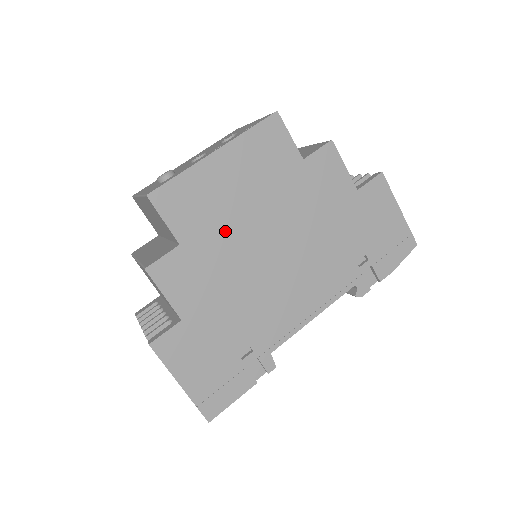
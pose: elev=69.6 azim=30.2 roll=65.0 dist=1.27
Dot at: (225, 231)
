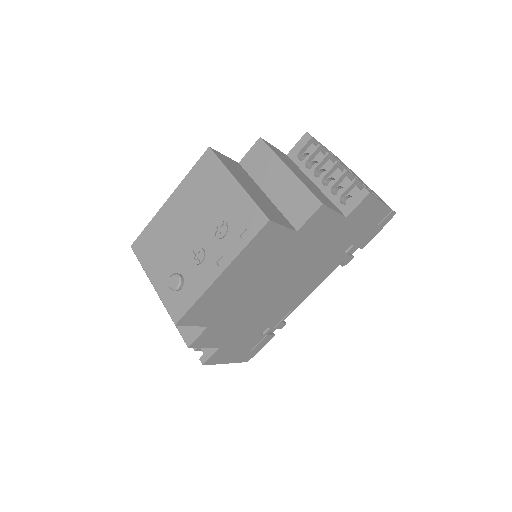
Dot at: (239, 302)
